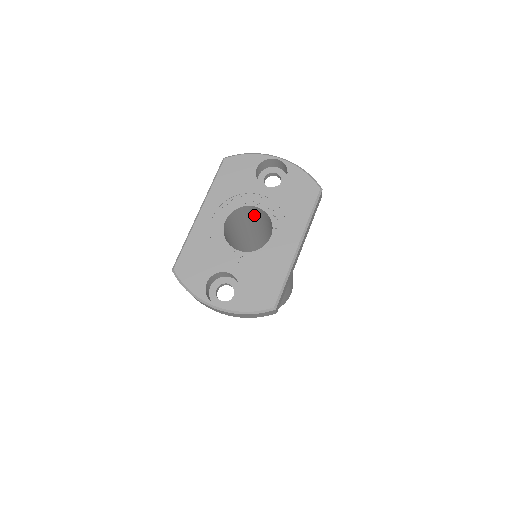
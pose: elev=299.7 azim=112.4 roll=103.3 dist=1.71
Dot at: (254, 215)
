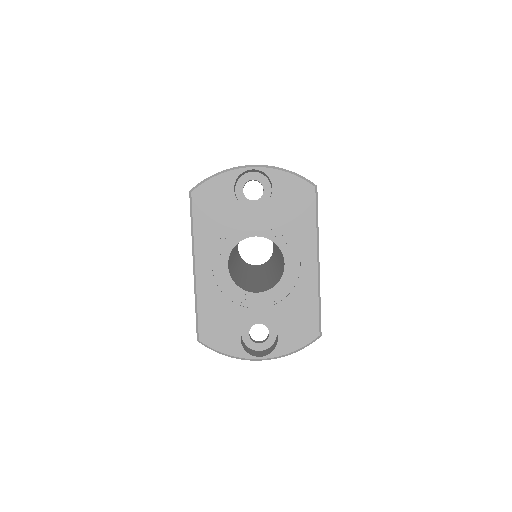
Dot at: occluded
